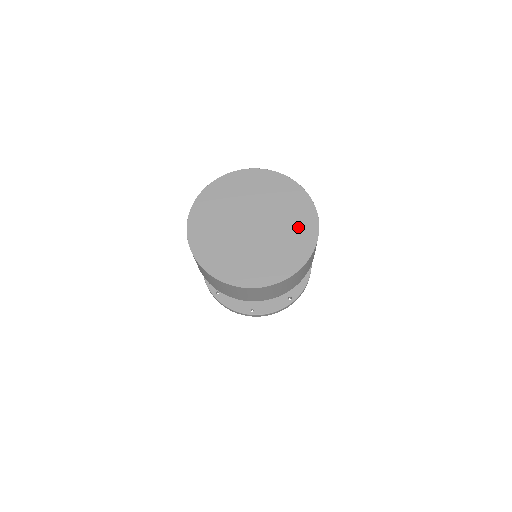
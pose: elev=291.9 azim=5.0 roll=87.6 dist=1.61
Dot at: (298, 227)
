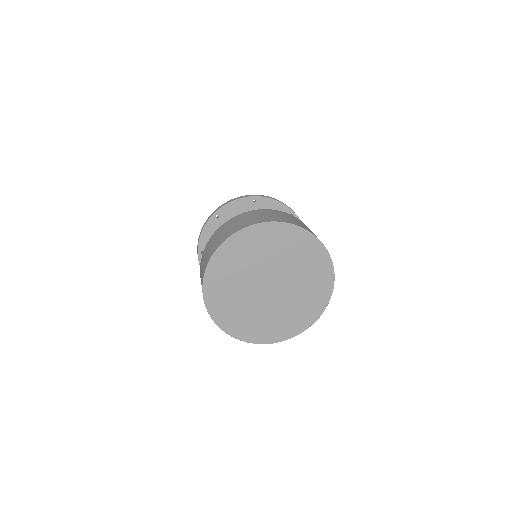
Dot at: (314, 284)
